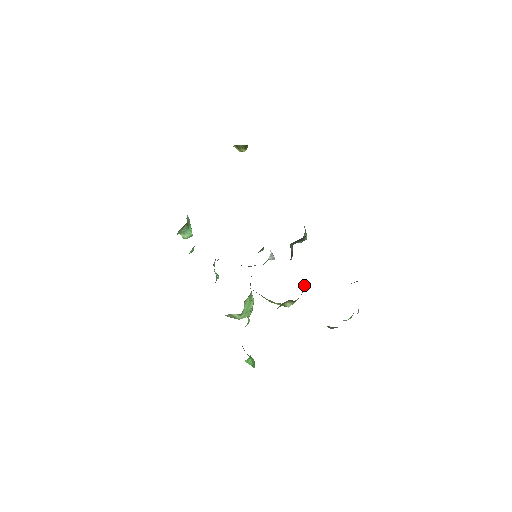
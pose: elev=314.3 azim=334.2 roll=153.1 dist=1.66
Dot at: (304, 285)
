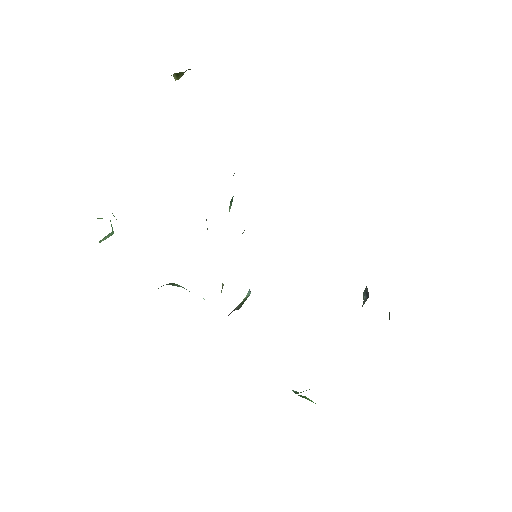
Dot at: occluded
